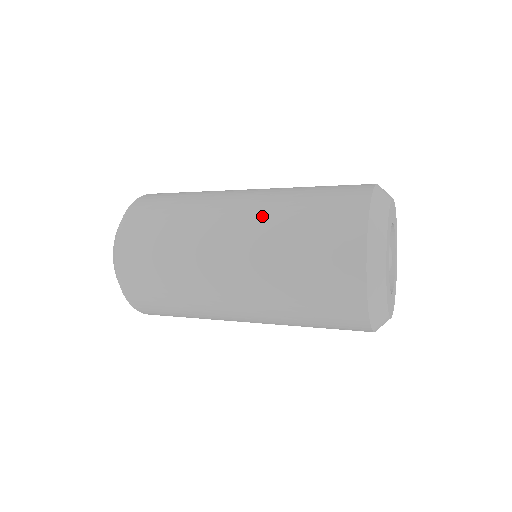
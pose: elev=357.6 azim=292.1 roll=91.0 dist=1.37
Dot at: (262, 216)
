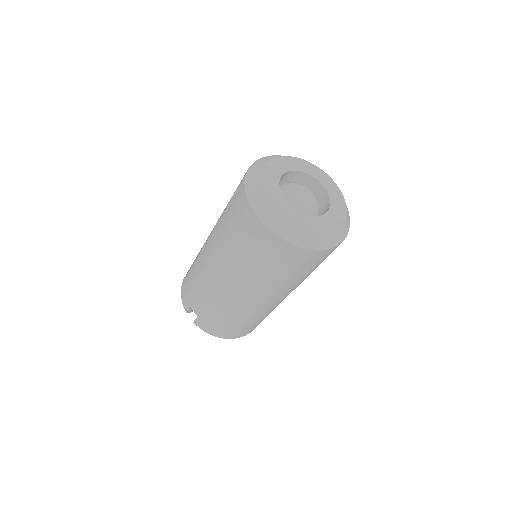
Dot at: occluded
